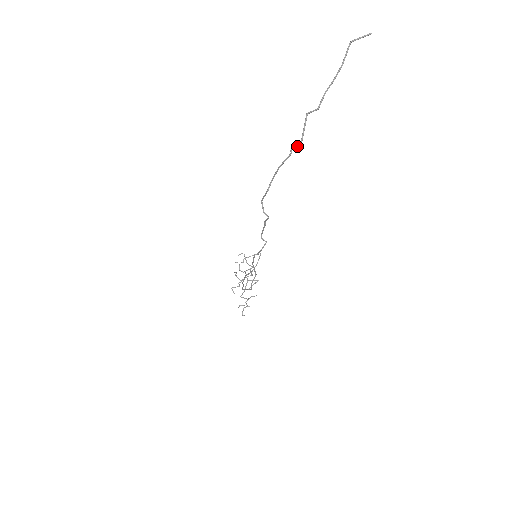
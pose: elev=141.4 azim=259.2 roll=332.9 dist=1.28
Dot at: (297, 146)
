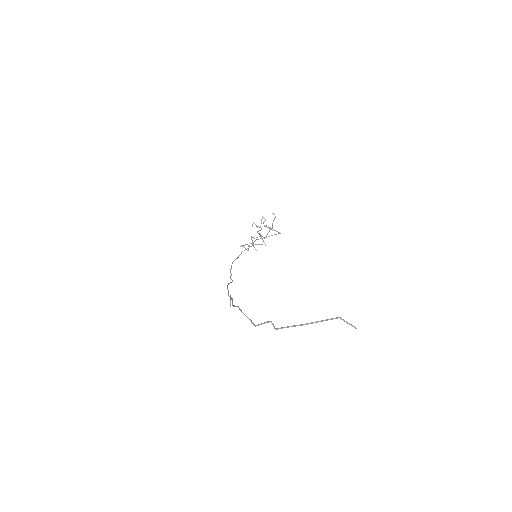
Dot at: (253, 324)
